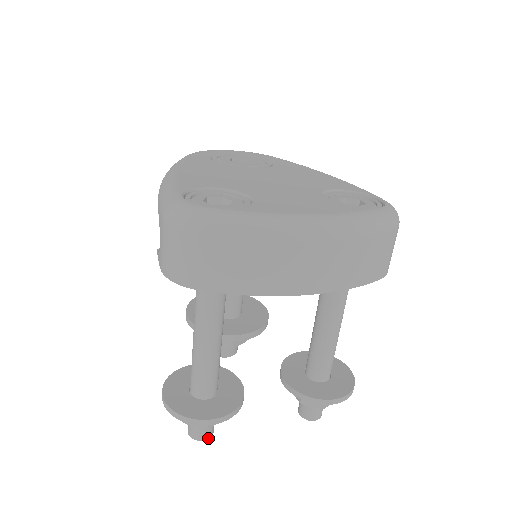
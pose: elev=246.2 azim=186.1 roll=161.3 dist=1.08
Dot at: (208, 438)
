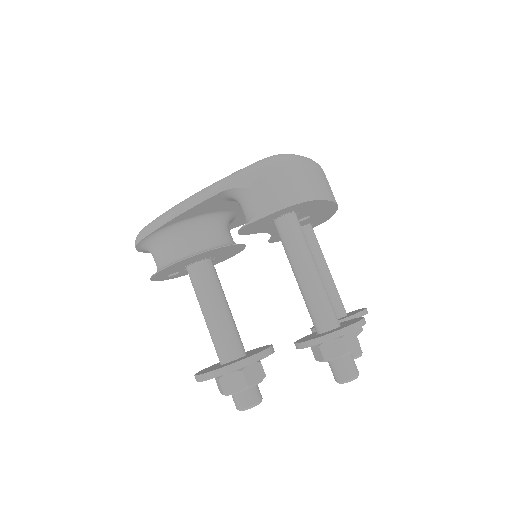
Dot at: (358, 372)
